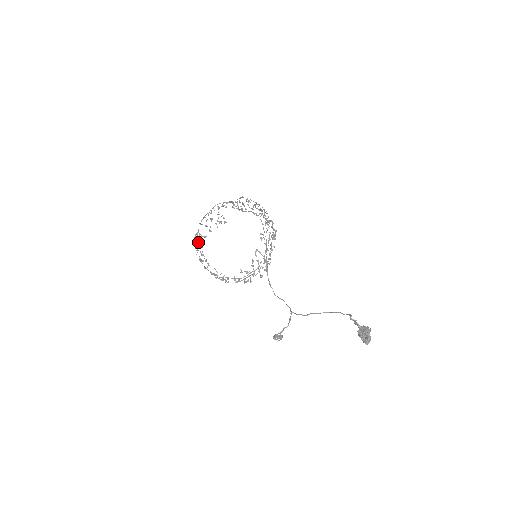
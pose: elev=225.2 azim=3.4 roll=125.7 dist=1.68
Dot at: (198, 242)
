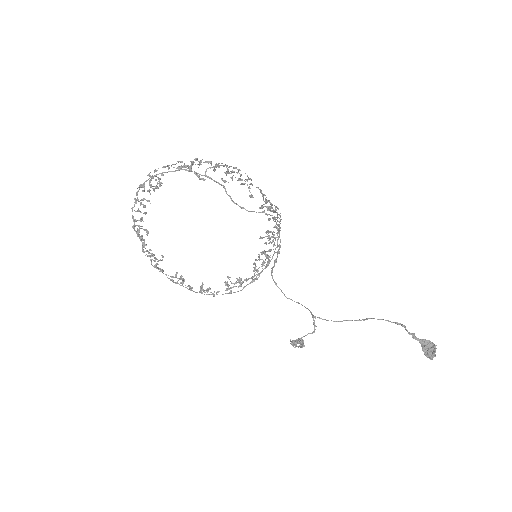
Dot at: occluded
